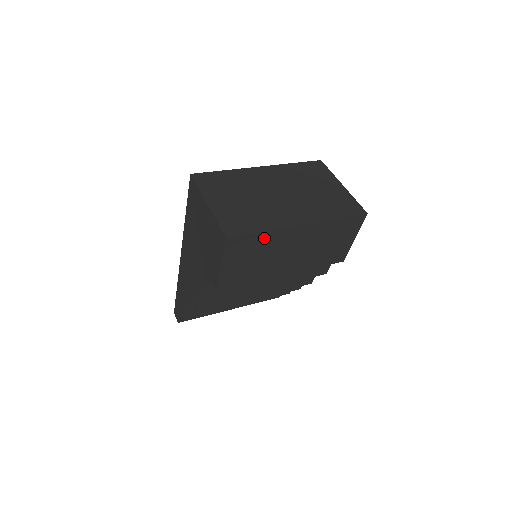
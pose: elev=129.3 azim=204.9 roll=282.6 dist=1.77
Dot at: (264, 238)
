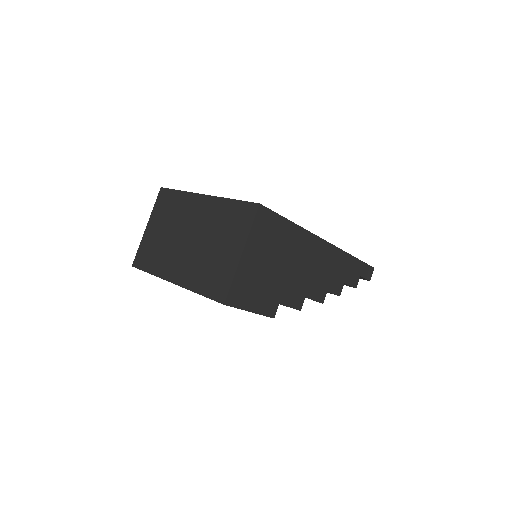
Dot at: occluded
